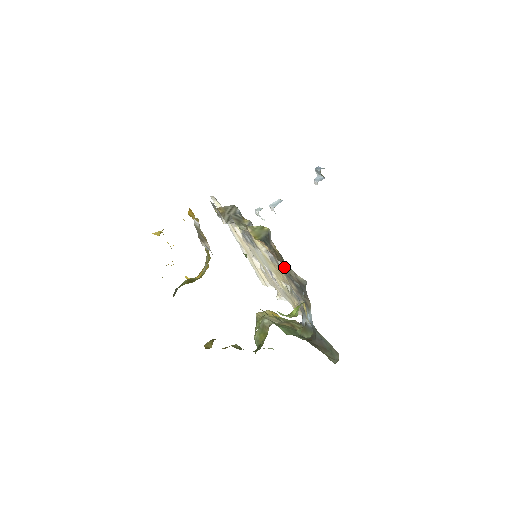
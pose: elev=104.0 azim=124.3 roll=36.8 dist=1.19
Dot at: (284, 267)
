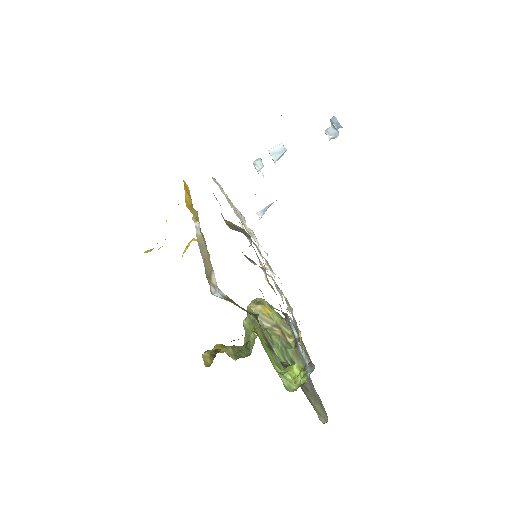
Dot at: (291, 319)
